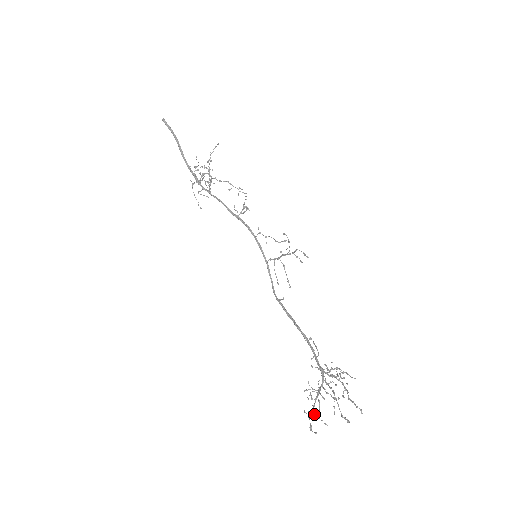
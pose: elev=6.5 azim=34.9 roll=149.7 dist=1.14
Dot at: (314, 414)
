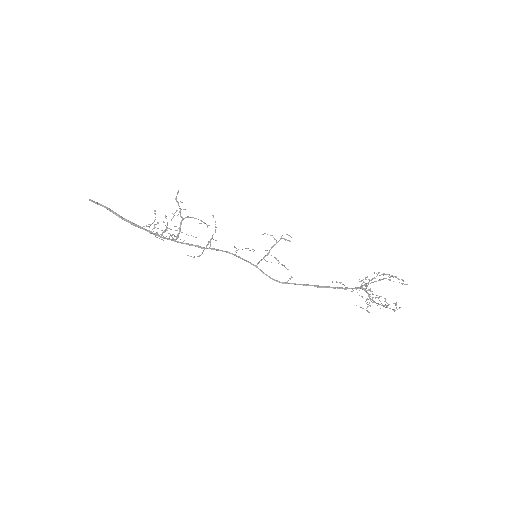
Dot at: occluded
